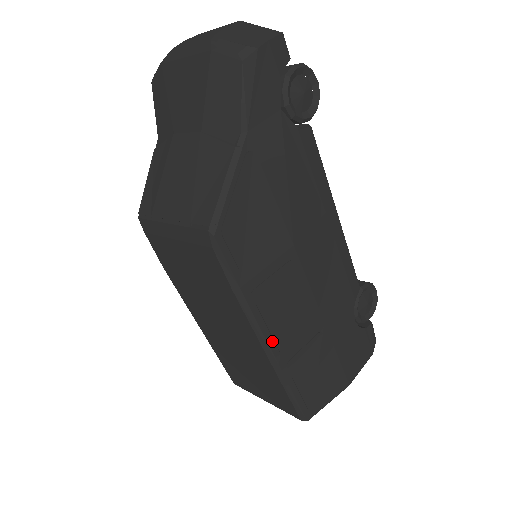
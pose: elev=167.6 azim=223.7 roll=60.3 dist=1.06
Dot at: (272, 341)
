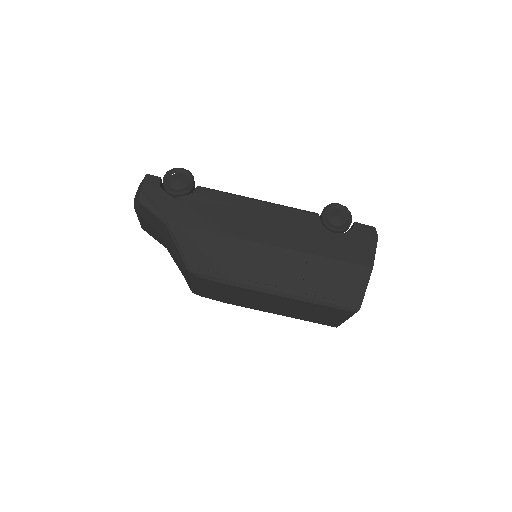
Dot at: (278, 288)
